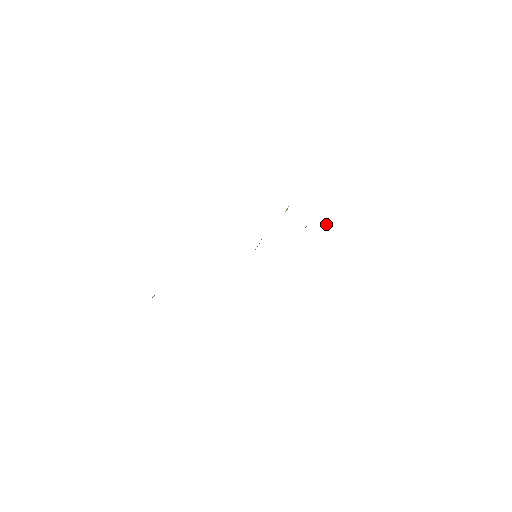
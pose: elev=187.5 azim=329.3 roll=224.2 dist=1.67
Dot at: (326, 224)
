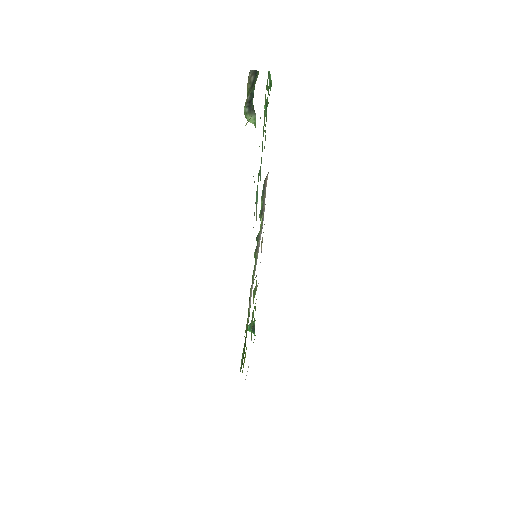
Dot at: (254, 321)
